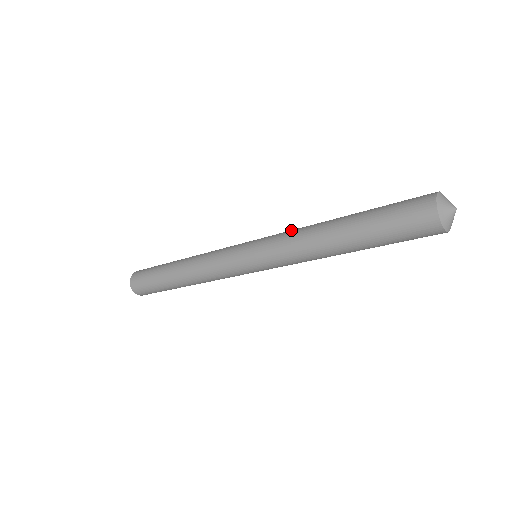
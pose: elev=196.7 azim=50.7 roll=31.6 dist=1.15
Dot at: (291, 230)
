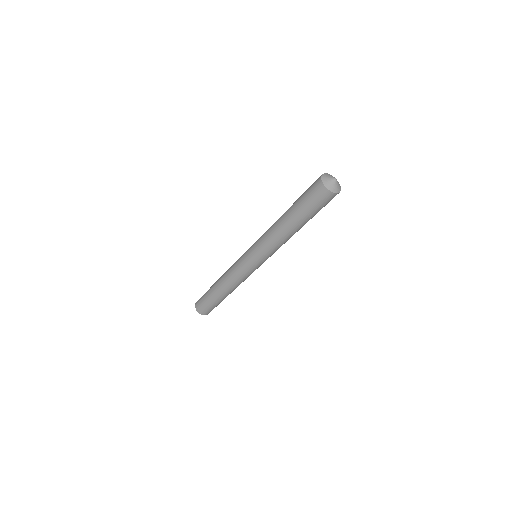
Dot at: (264, 235)
